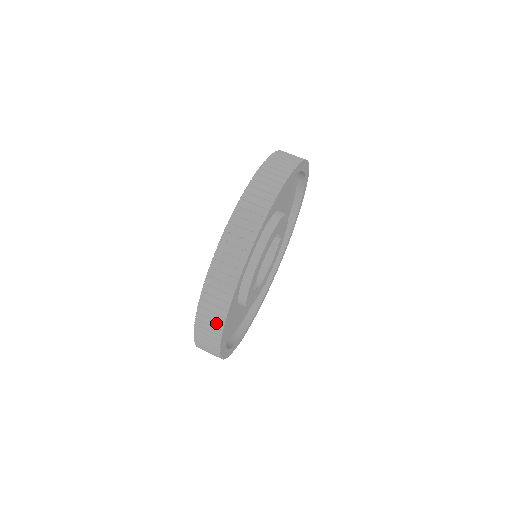
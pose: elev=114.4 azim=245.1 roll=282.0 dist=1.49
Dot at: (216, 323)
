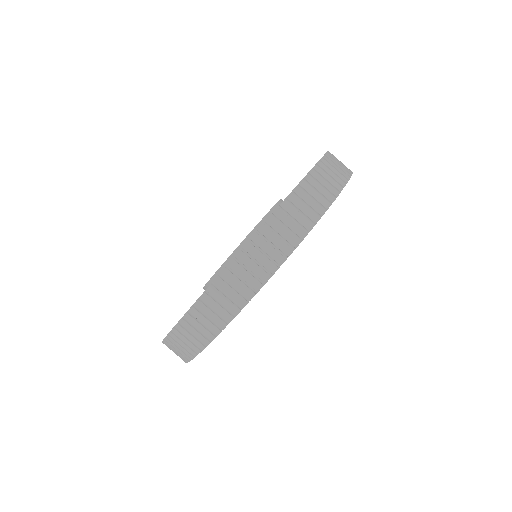
Dot at: occluded
